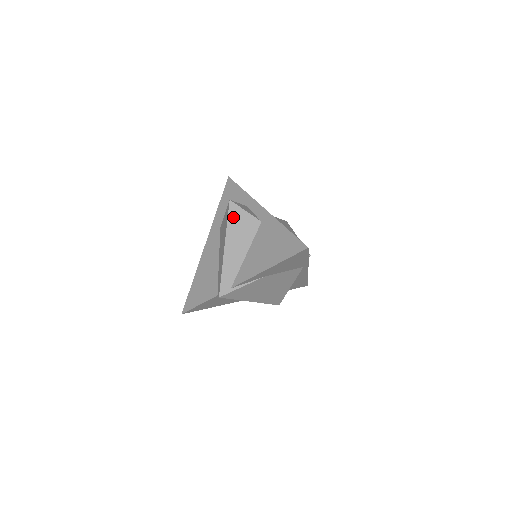
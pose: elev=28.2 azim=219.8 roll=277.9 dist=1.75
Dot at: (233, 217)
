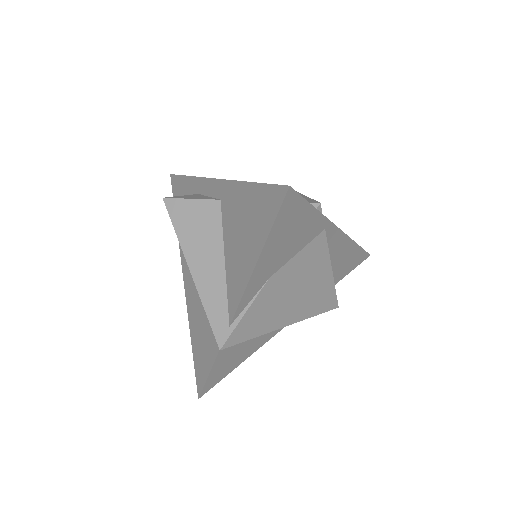
Dot at: (179, 219)
